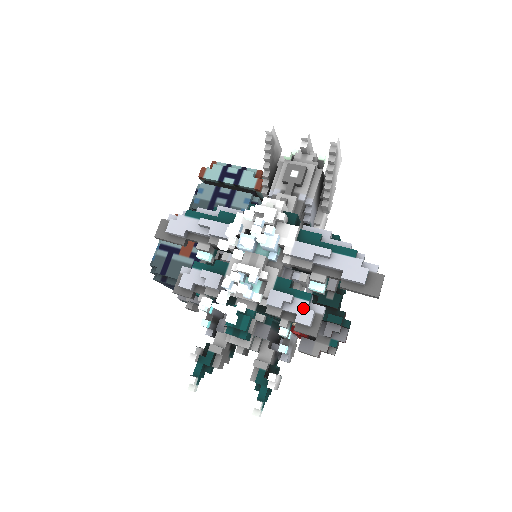
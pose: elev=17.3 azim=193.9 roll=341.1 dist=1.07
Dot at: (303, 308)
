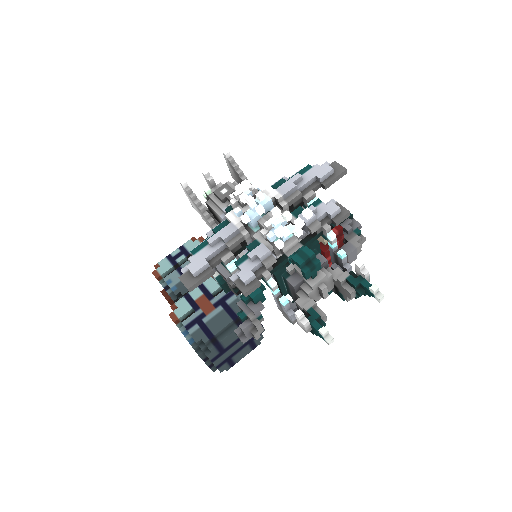
Dot at: (325, 207)
